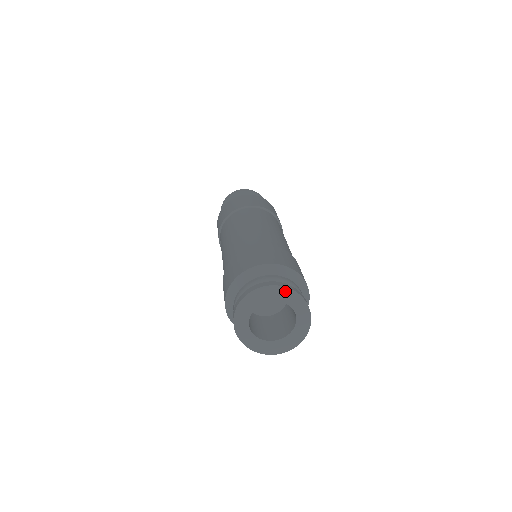
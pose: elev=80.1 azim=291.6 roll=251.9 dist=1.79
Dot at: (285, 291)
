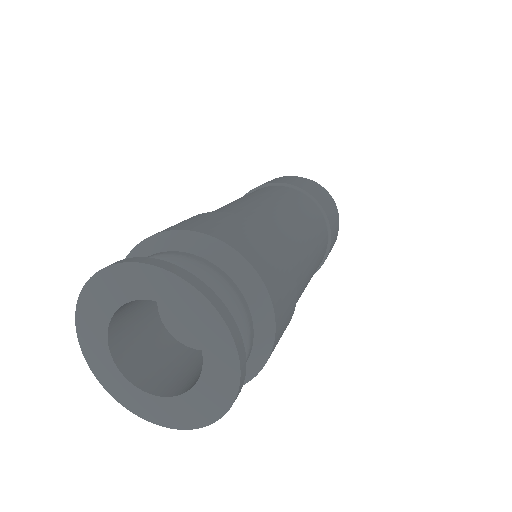
Dot at: (133, 272)
